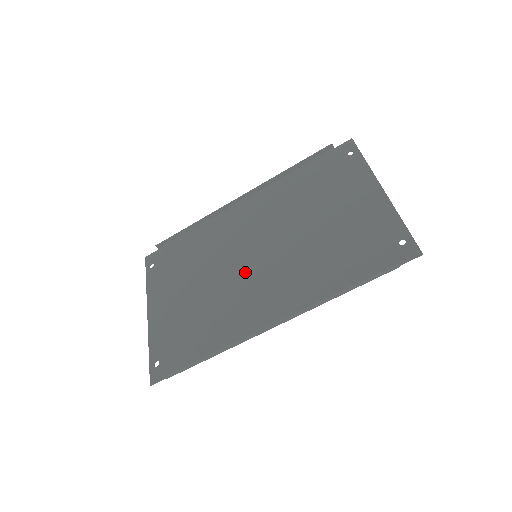
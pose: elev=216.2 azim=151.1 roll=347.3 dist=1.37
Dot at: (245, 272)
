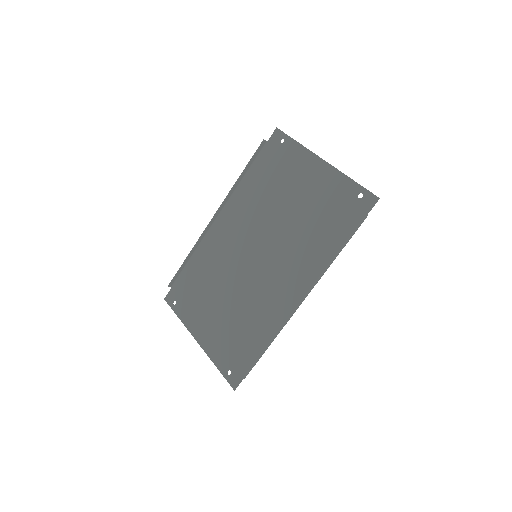
Dot at: (255, 272)
